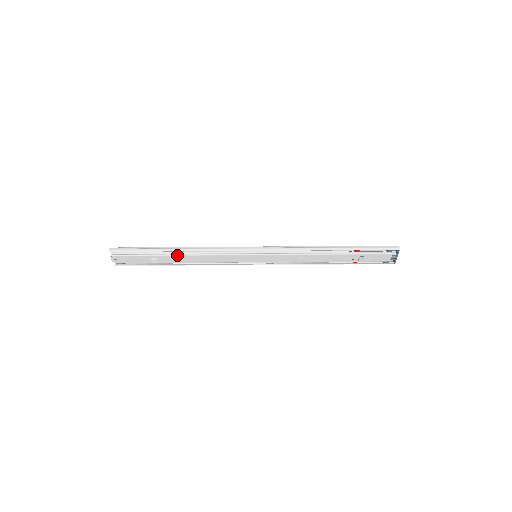
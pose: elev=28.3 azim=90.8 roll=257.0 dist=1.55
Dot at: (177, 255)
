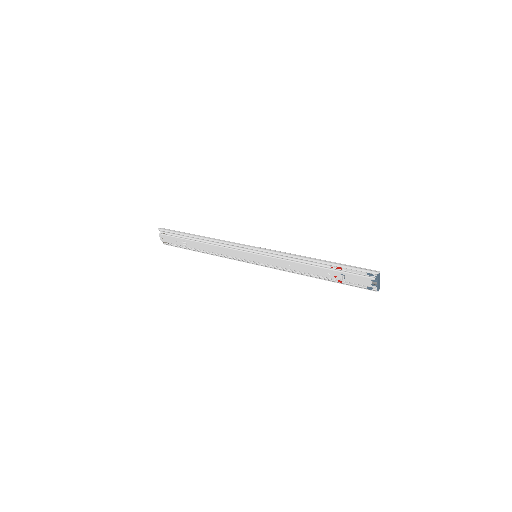
Dot at: (199, 242)
